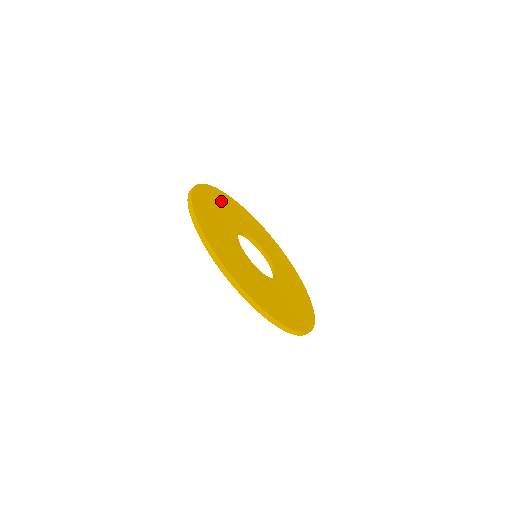
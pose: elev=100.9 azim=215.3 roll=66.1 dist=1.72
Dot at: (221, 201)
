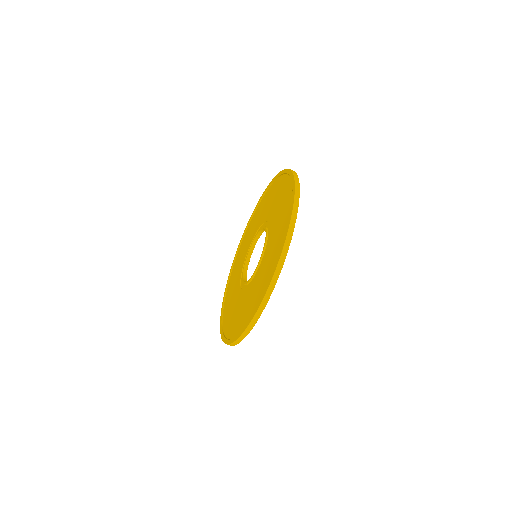
Dot at: occluded
